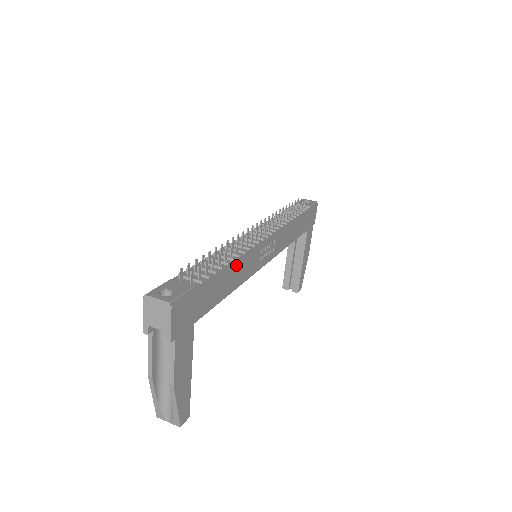
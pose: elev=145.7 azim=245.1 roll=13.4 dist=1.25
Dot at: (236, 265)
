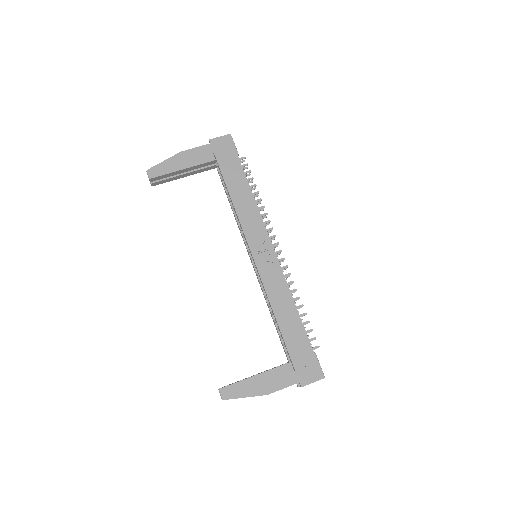
Dot at: (251, 199)
